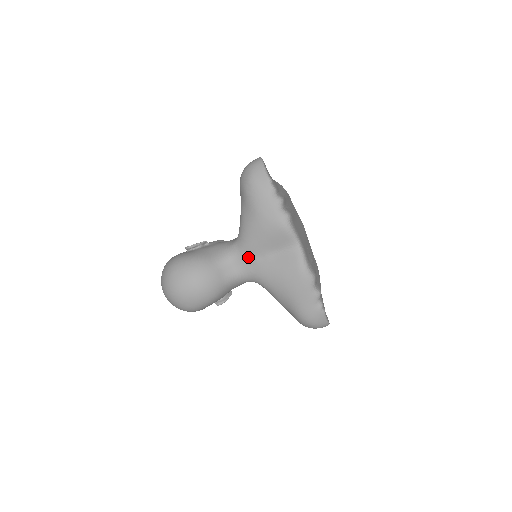
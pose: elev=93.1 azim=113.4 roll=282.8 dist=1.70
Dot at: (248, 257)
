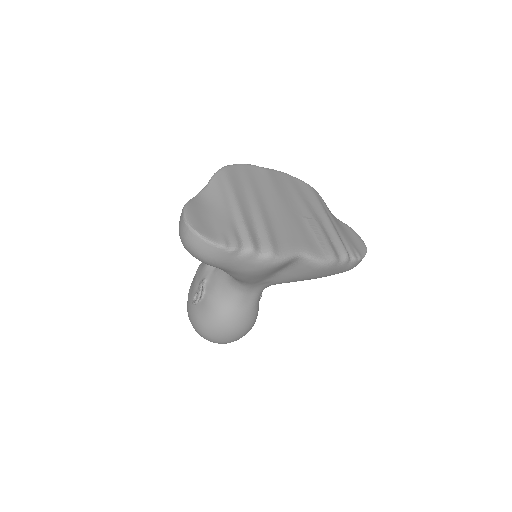
Dot at: (258, 283)
